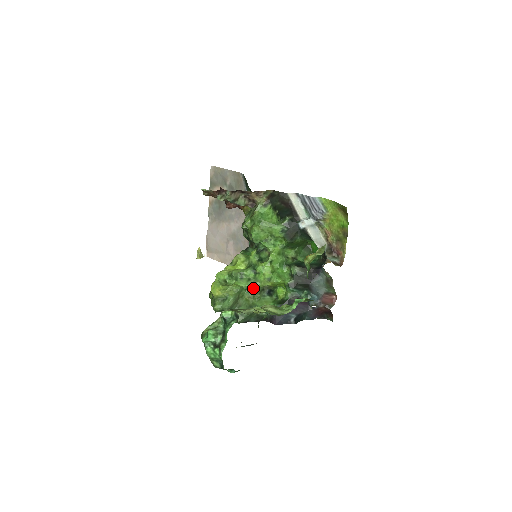
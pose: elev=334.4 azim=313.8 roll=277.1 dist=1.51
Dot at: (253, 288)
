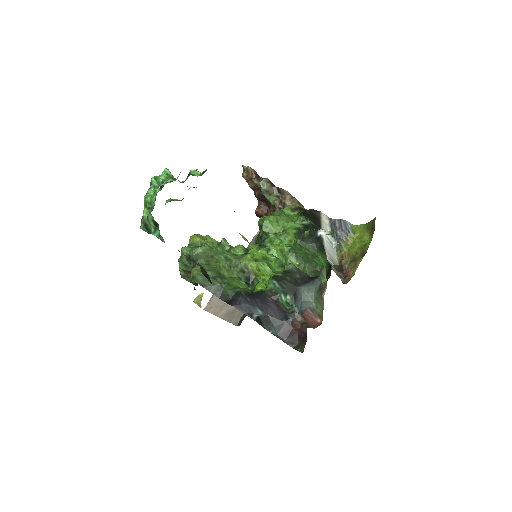
Dot at: (234, 261)
